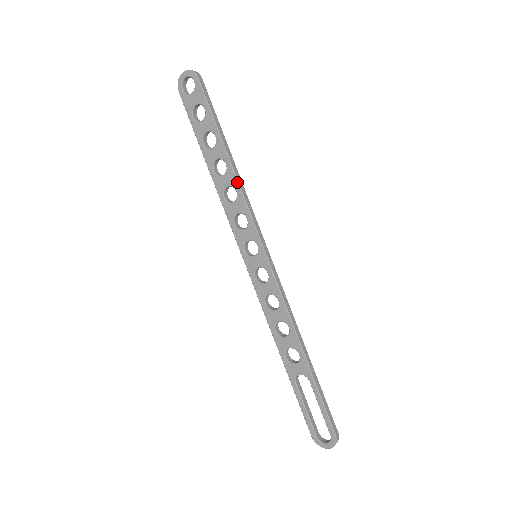
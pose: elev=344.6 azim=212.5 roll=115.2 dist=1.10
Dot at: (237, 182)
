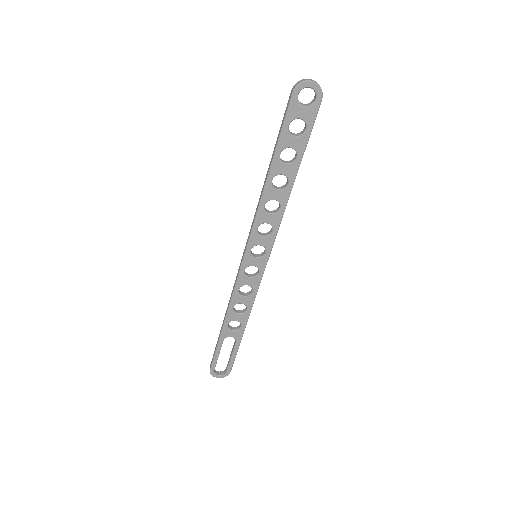
Dot at: occluded
